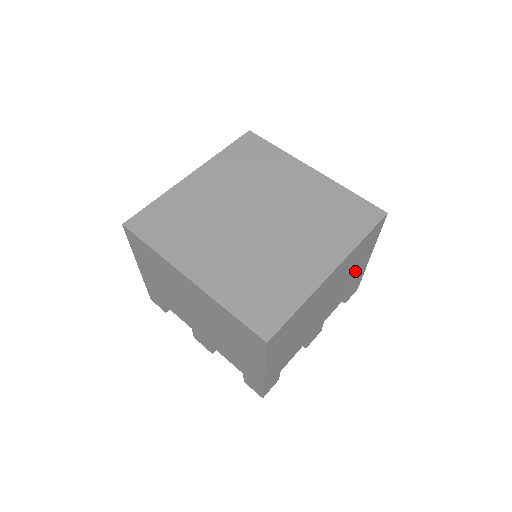
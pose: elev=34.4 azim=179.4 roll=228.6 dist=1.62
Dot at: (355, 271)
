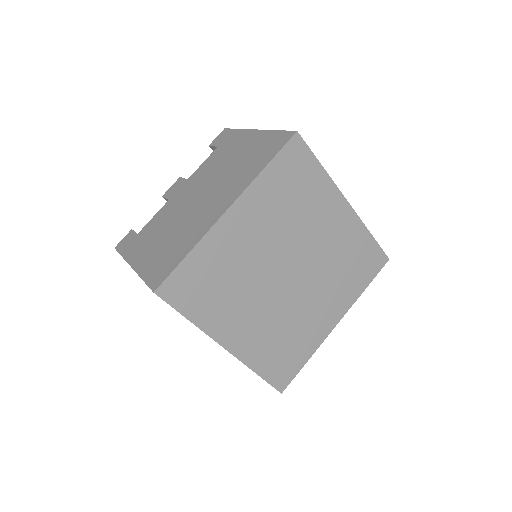
Dot at: occluded
